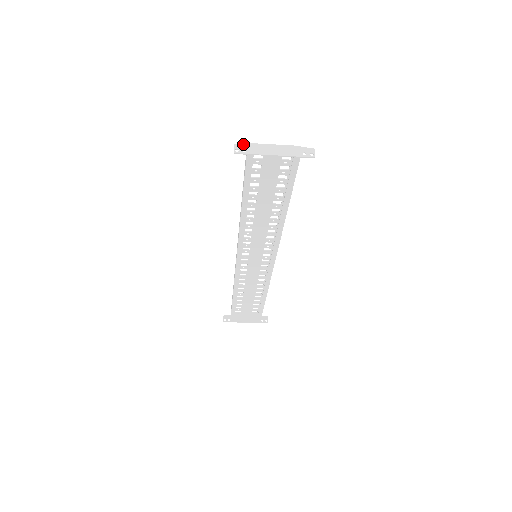
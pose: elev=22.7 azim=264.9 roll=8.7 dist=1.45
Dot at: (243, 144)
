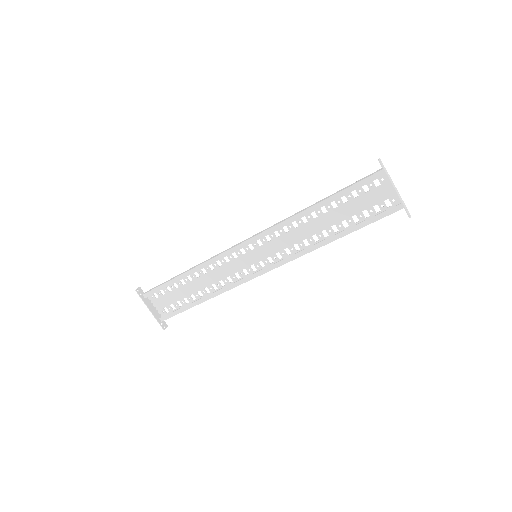
Dot at: occluded
